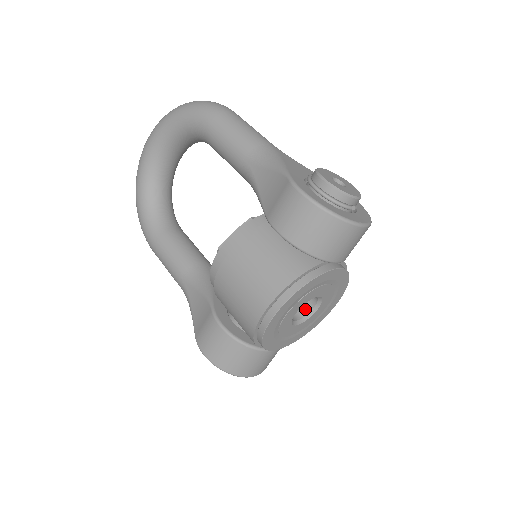
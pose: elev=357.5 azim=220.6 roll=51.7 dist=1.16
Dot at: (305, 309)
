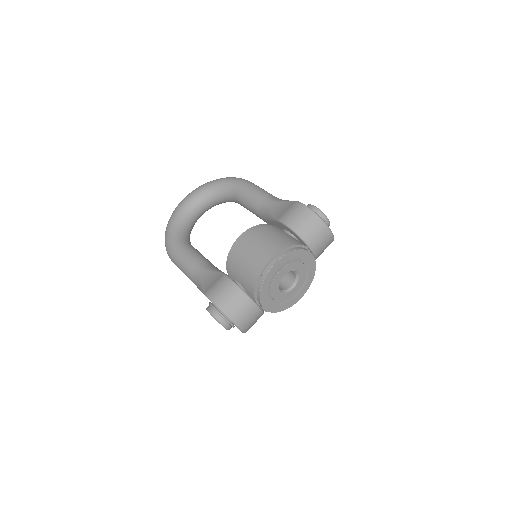
Dot at: (285, 287)
